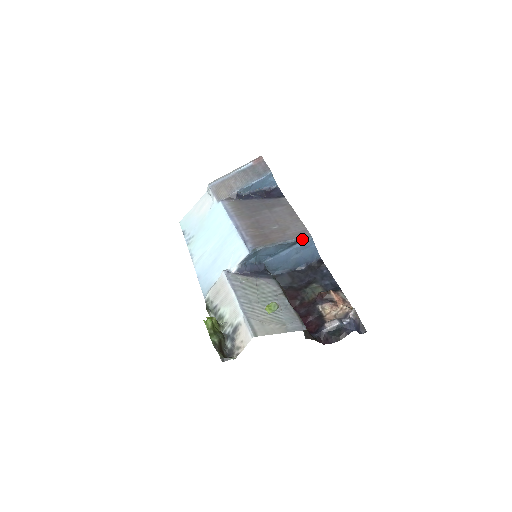
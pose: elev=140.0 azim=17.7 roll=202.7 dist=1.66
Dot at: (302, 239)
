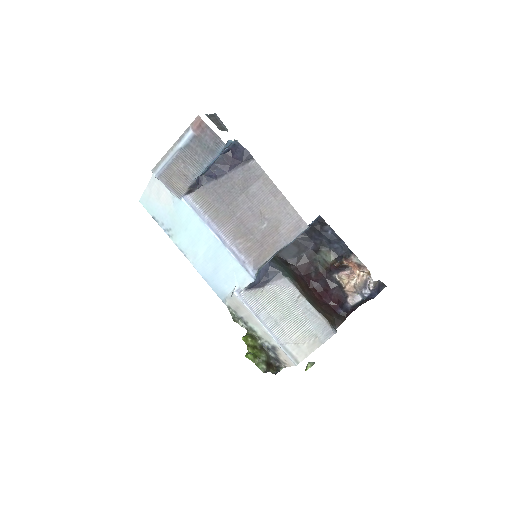
Dot at: (300, 234)
